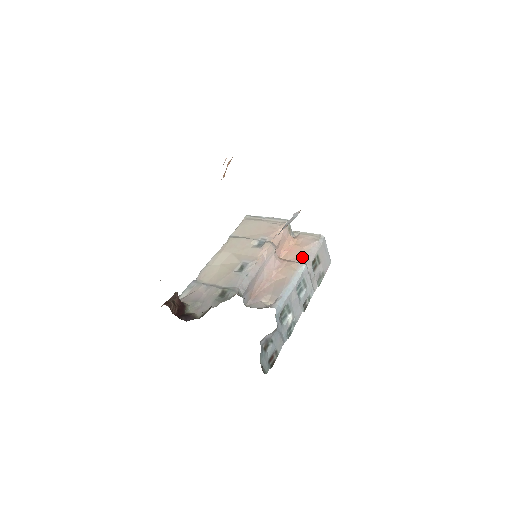
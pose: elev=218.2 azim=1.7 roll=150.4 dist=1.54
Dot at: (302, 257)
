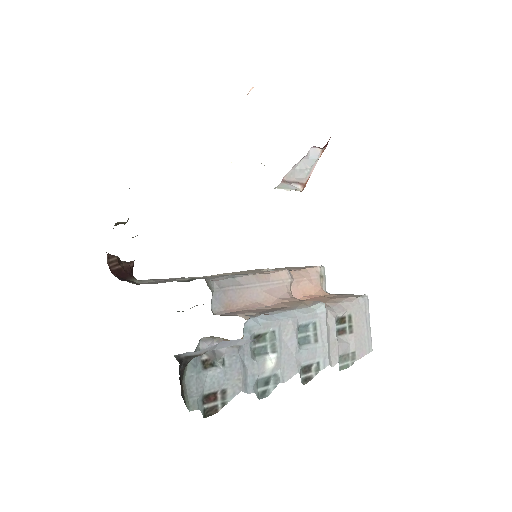
Dot at: (325, 303)
